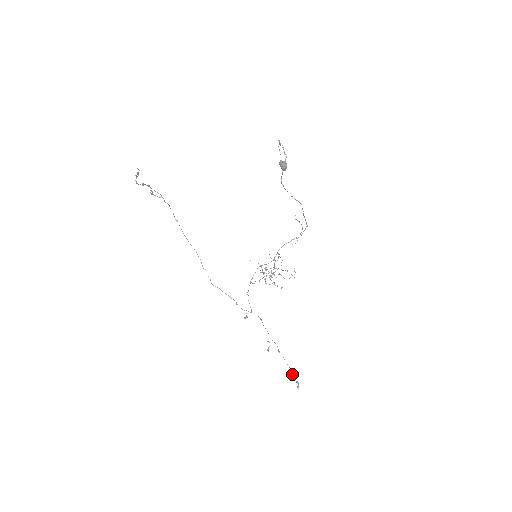
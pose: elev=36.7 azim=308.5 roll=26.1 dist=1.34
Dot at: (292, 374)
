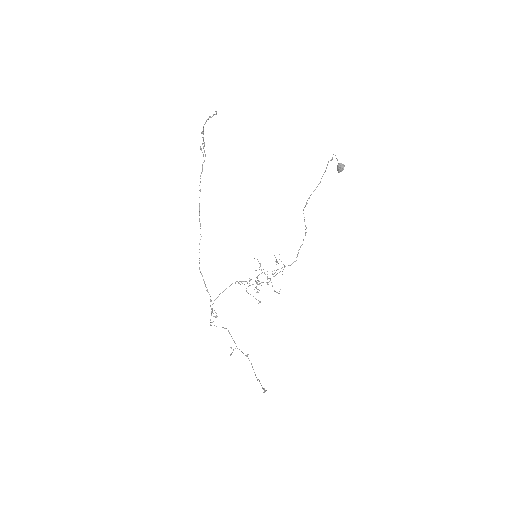
Dot at: (257, 380)
